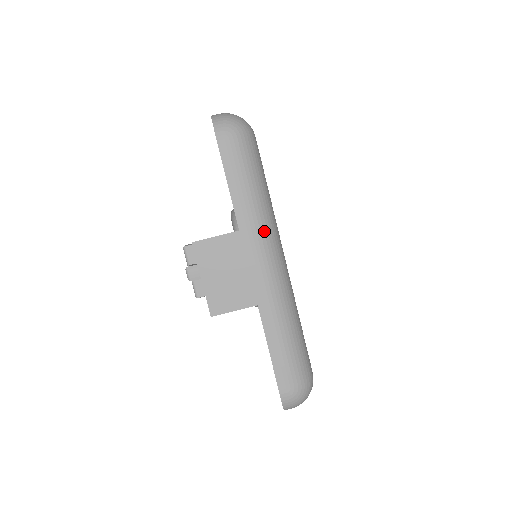
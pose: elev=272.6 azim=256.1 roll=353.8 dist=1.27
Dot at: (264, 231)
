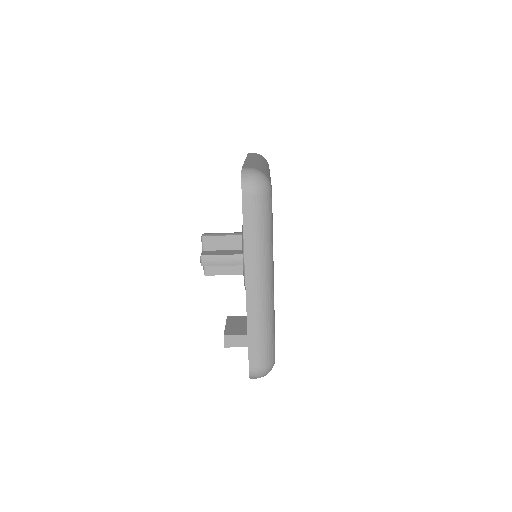
Dot at: occluded
